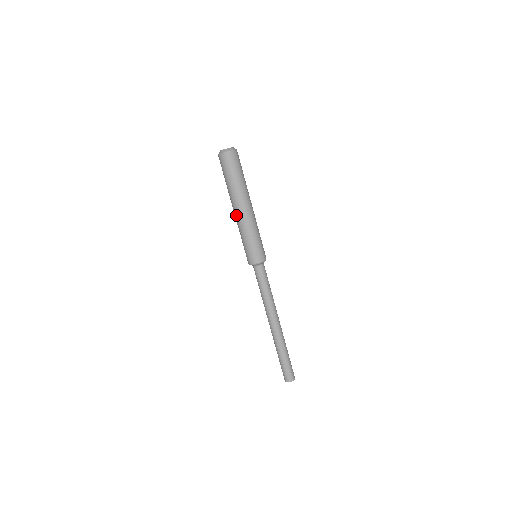
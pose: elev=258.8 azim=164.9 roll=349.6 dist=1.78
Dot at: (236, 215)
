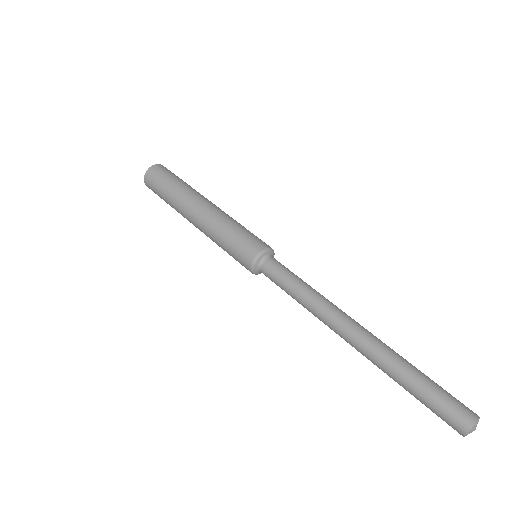
Dot at: (197, 227)
